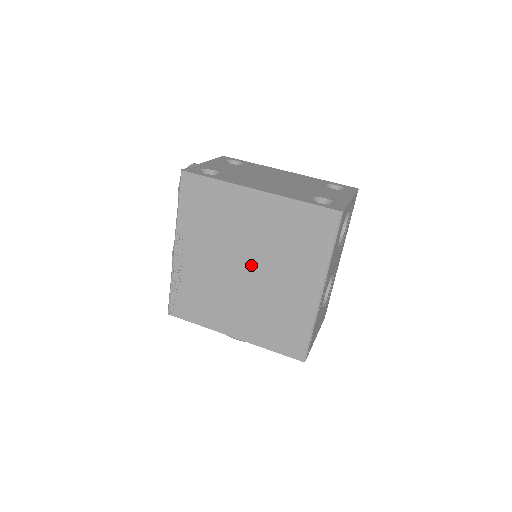
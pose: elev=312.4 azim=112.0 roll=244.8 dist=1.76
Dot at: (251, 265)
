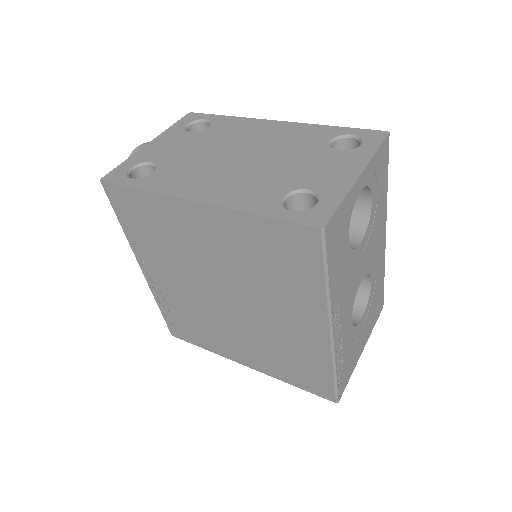
Dot at: (229, 294)
